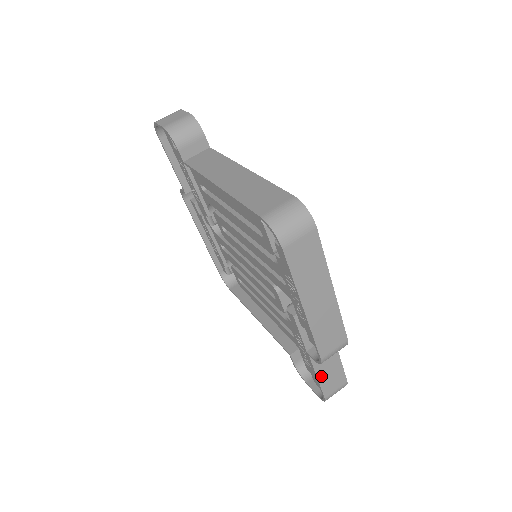
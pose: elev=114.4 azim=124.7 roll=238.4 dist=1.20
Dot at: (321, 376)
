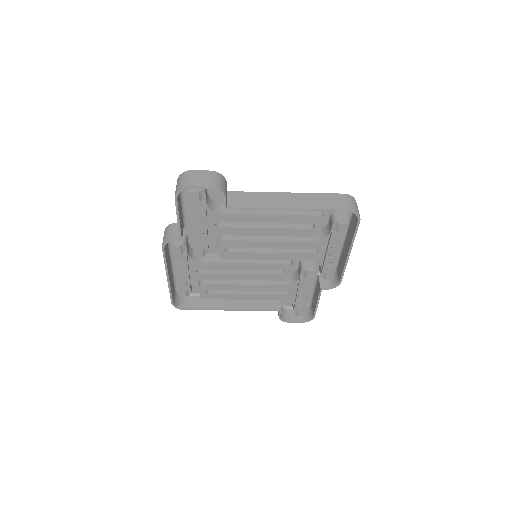
Dot at: (318, 302)
